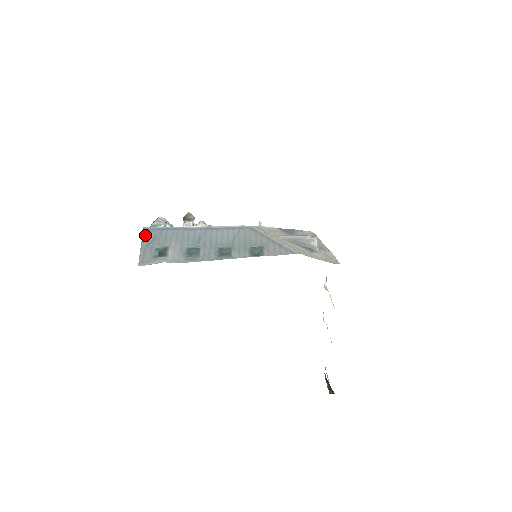
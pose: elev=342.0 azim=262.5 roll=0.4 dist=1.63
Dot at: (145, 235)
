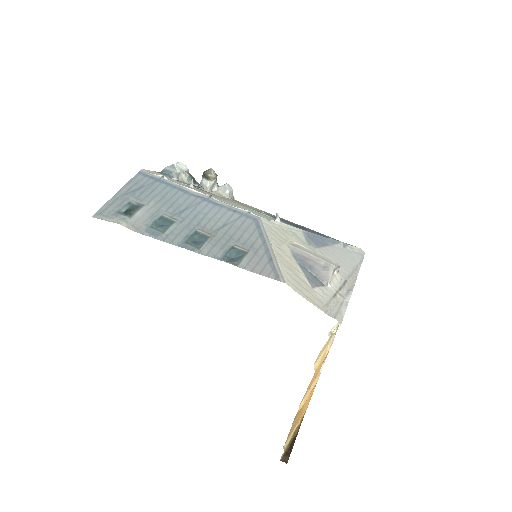
Dot at: (133, 180)
